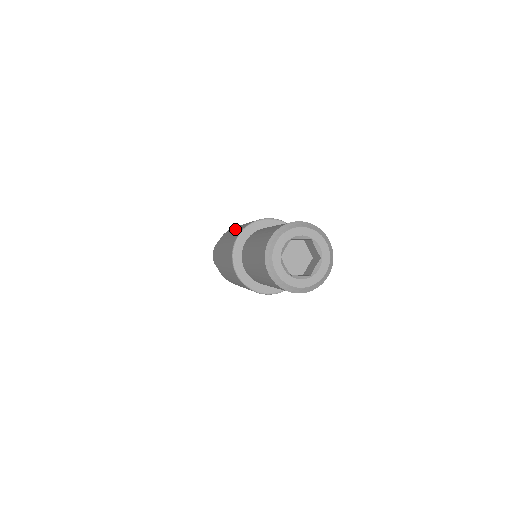
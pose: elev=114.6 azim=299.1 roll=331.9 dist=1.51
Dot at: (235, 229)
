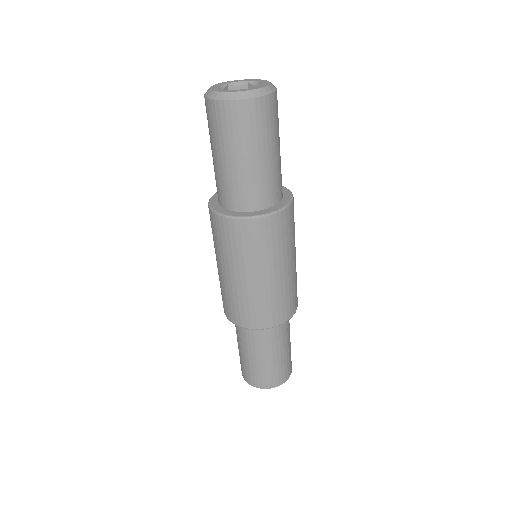
Dot at: occluded
